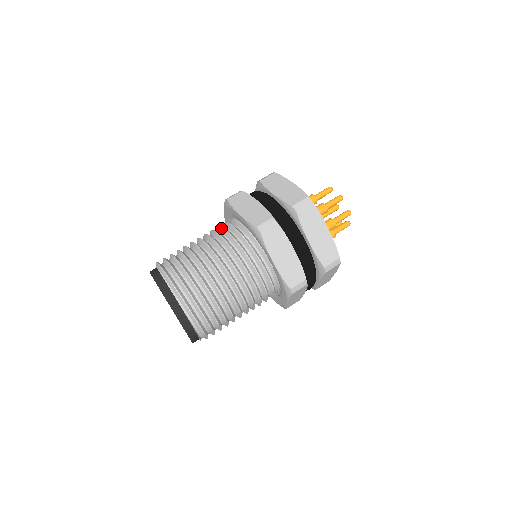
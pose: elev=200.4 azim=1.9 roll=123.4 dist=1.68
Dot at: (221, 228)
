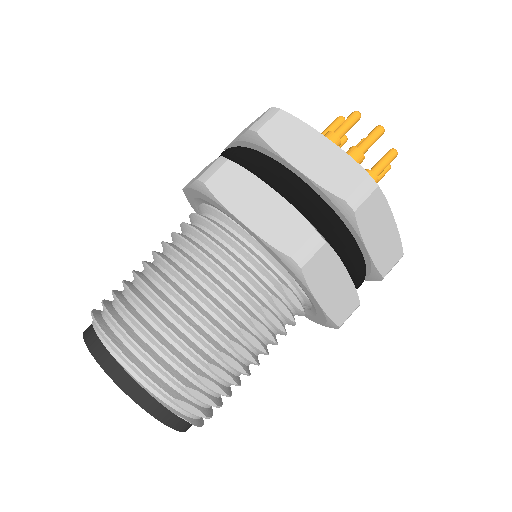
Dot at: occluded
